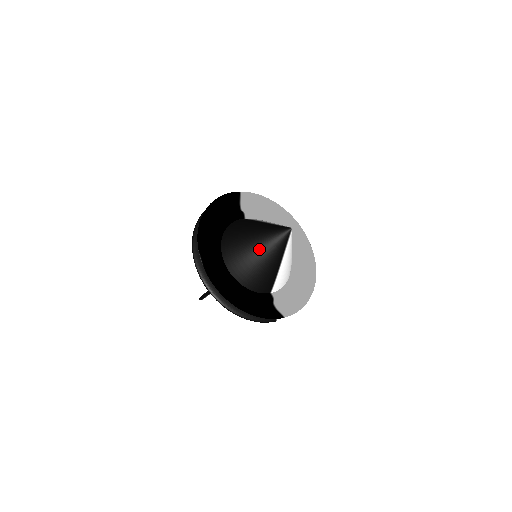
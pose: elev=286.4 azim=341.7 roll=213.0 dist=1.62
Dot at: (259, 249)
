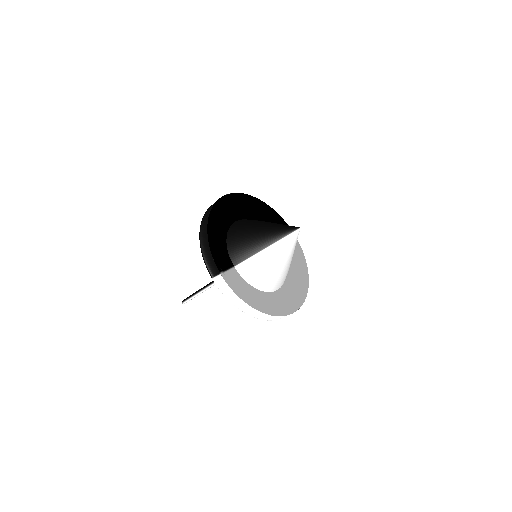
Dot at: (265, 225)
